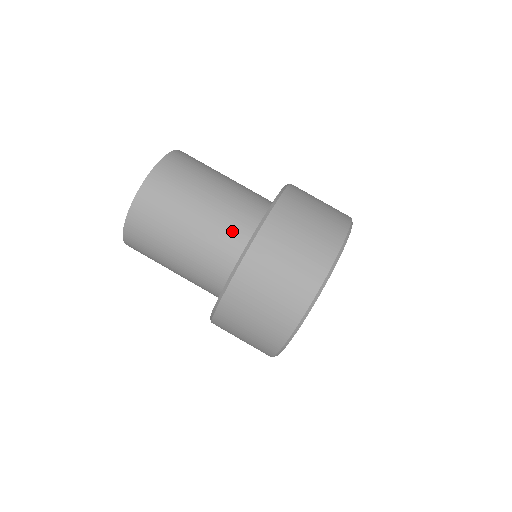
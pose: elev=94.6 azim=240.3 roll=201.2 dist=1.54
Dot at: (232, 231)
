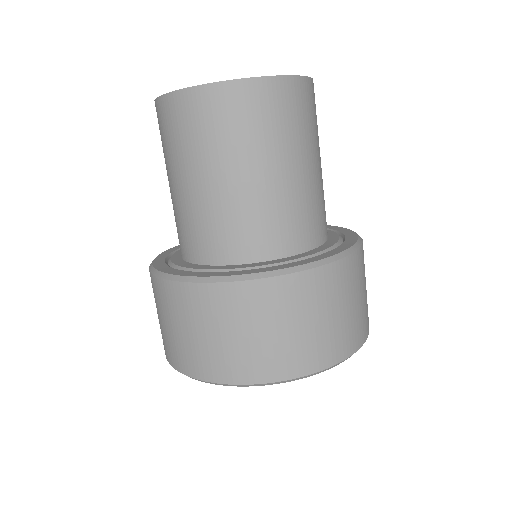
Dot at: (226, 237)
